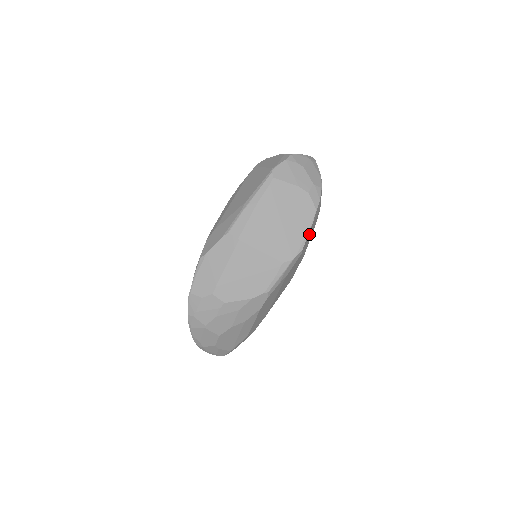
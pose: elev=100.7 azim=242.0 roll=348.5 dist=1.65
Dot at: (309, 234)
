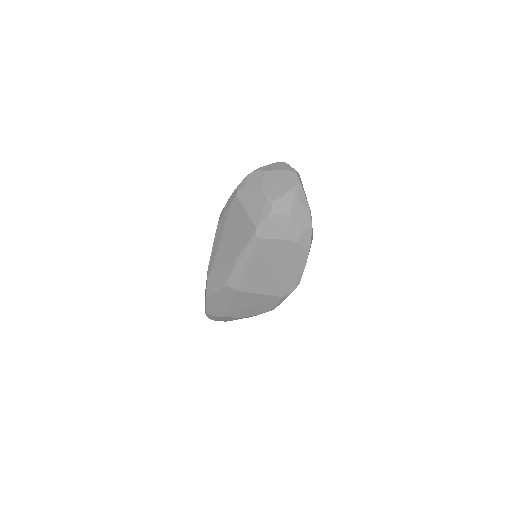
Dot at: occluded
